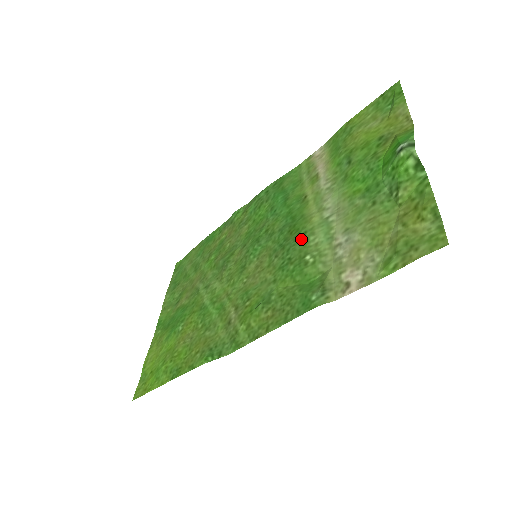
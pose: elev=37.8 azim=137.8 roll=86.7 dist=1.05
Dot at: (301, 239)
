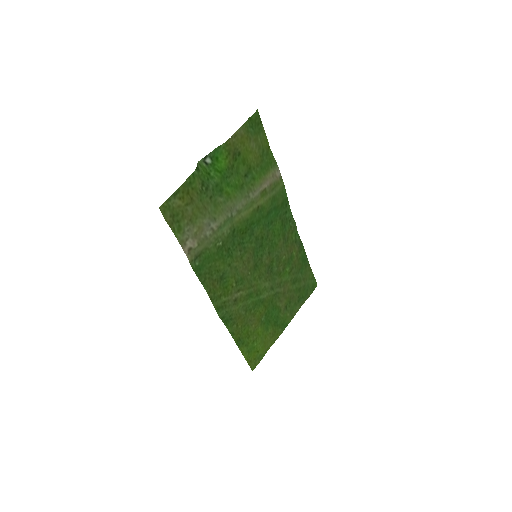
Dot at: (232, 234)
